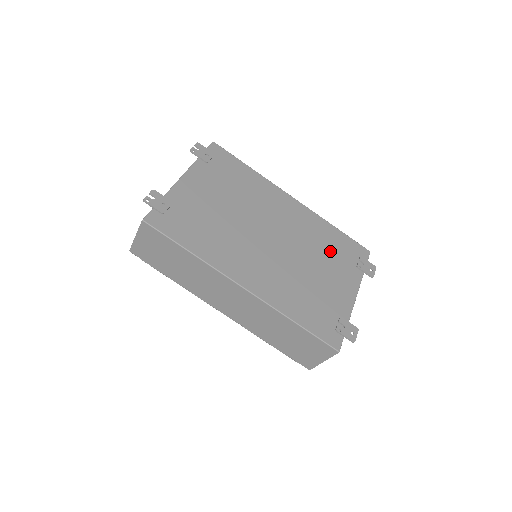
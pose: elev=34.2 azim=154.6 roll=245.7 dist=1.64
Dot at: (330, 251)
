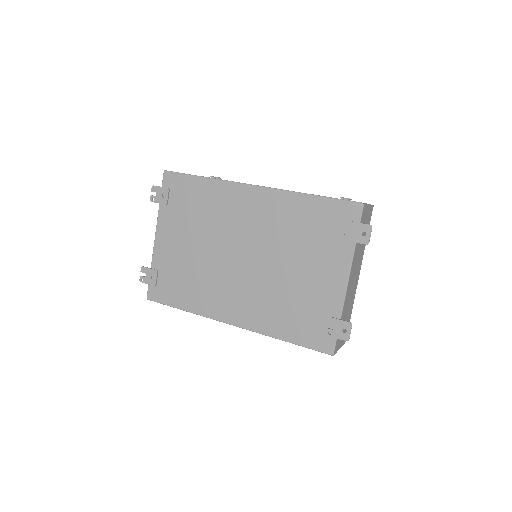
Dot at: (308, 236)
